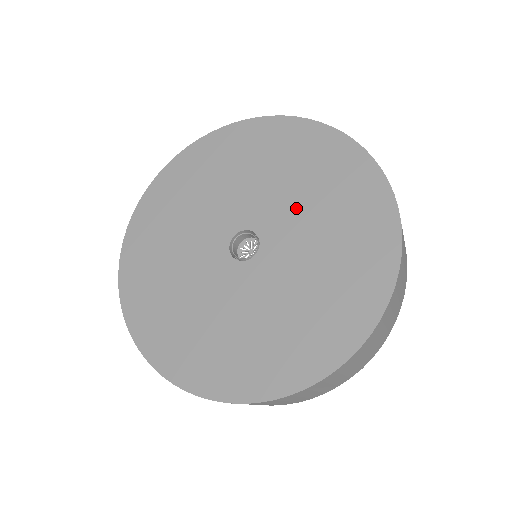
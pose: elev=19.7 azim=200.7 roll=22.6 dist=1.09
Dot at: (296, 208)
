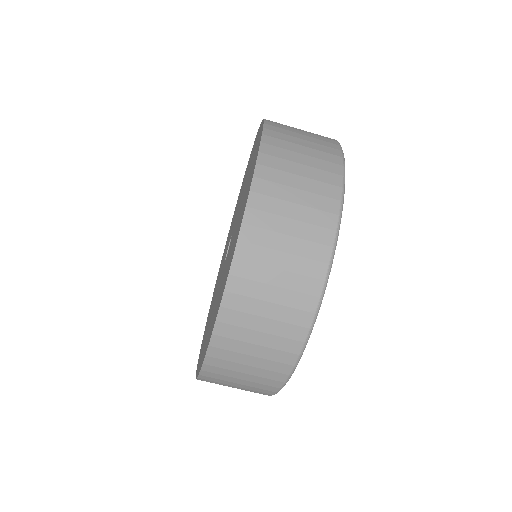
Dot at: (233, 222)
